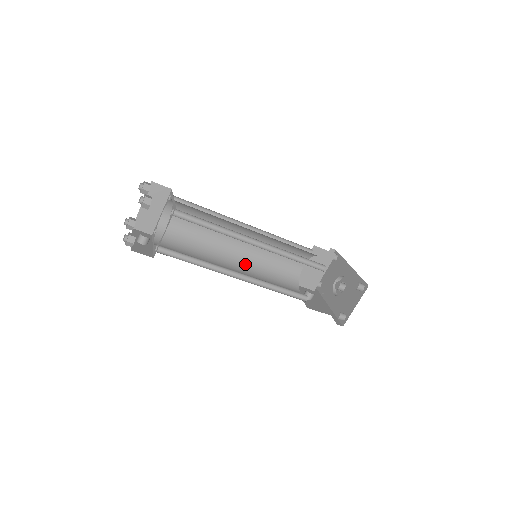
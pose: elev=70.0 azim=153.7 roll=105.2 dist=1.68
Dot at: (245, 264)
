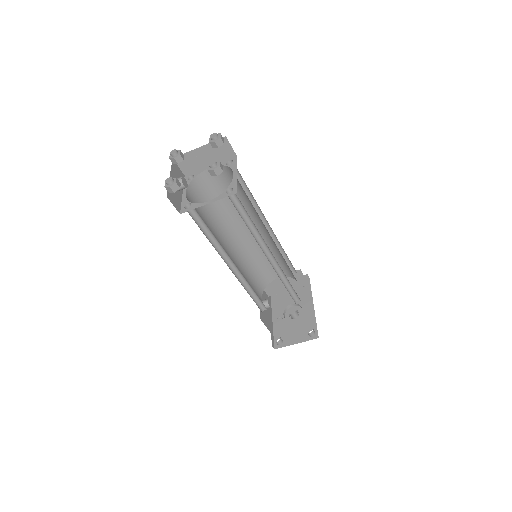
Dot at: (240, 251)
